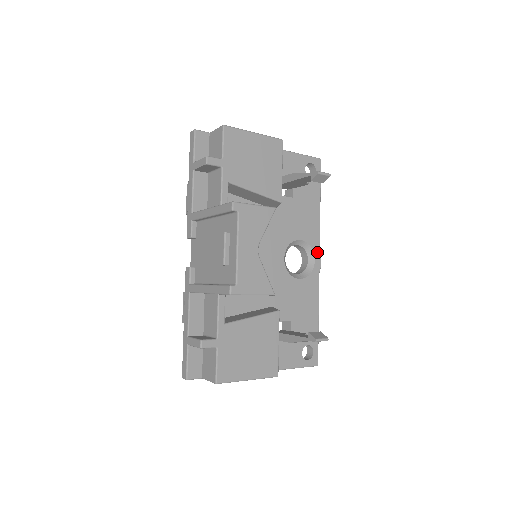
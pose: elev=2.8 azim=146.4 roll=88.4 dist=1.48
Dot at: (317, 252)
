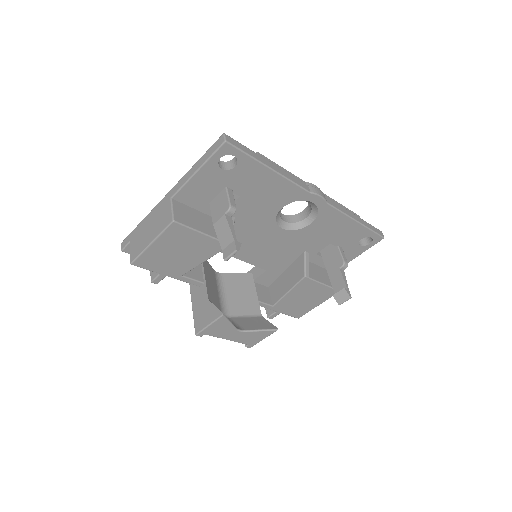
Dot at: (309, 197)
